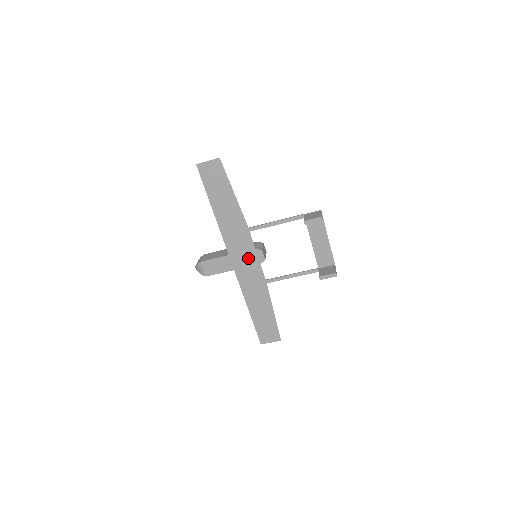
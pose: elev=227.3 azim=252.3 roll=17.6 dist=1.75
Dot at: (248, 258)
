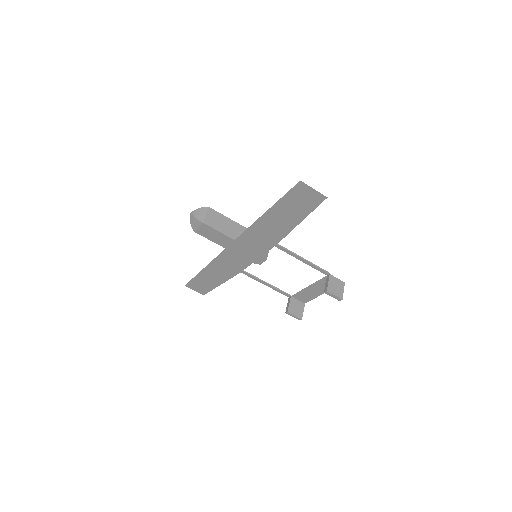
Dot at: (248, 253)
